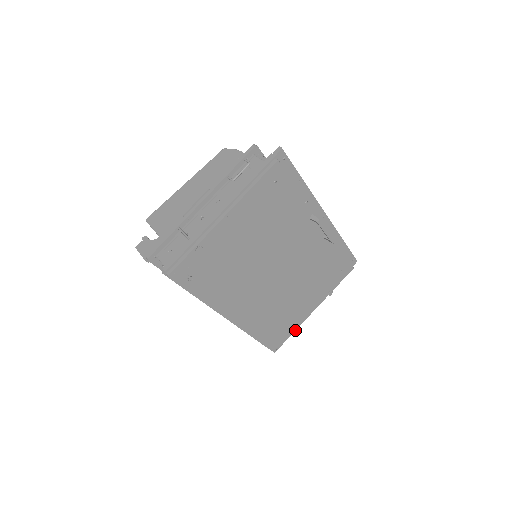
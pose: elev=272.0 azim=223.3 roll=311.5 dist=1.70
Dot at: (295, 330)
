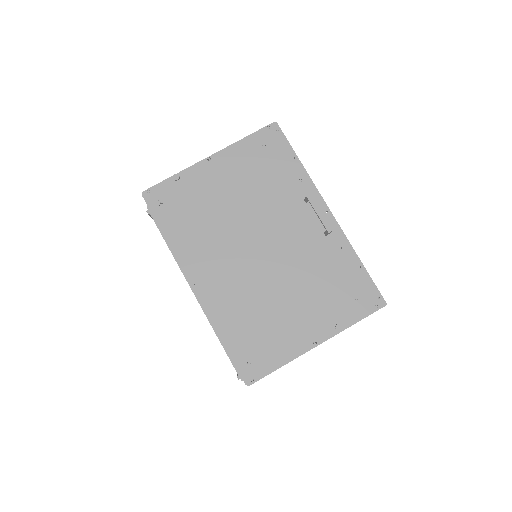
Dot at: (282, 364)
